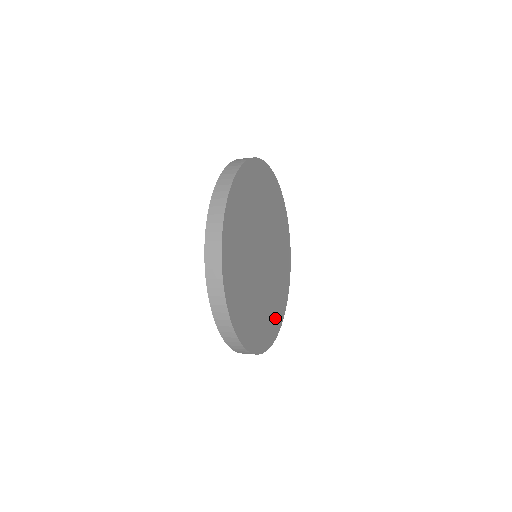
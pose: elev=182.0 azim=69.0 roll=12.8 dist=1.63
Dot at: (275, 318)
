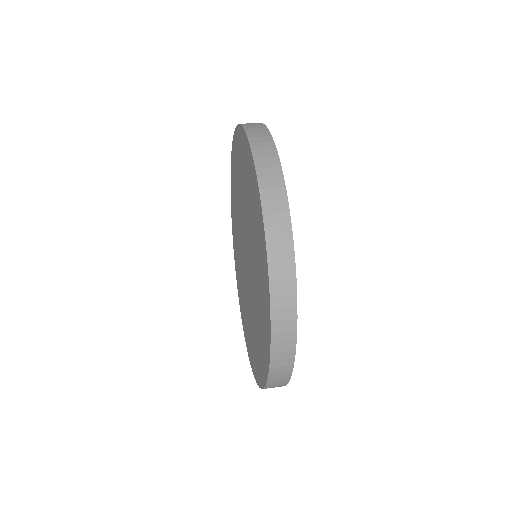
Dot at: occluded
